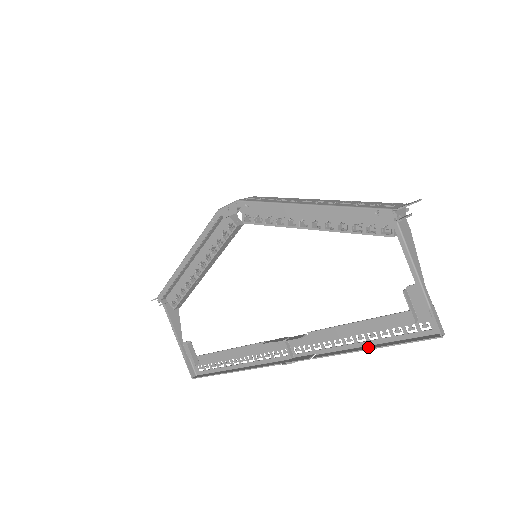
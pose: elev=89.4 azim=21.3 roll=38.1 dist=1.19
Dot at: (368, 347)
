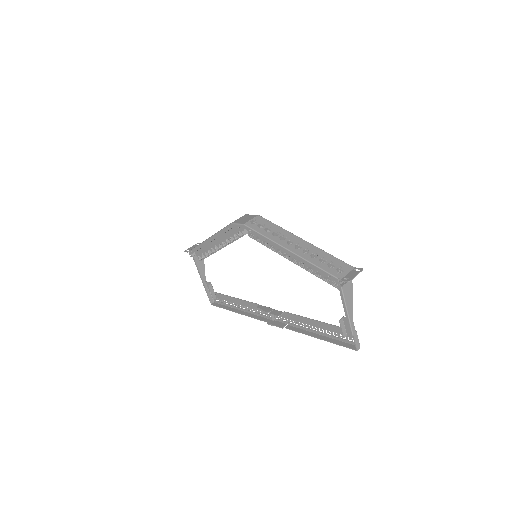
Dot at: (317, 336)
